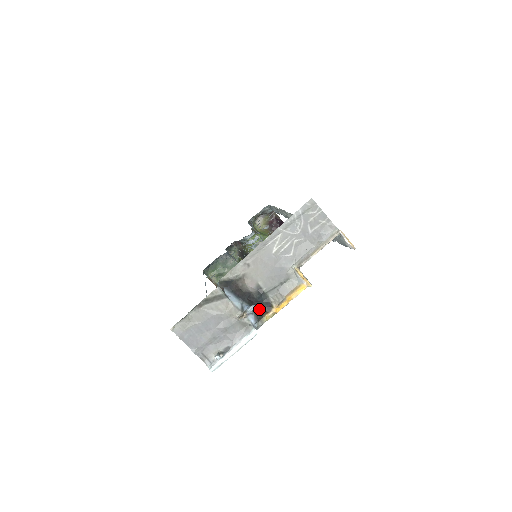
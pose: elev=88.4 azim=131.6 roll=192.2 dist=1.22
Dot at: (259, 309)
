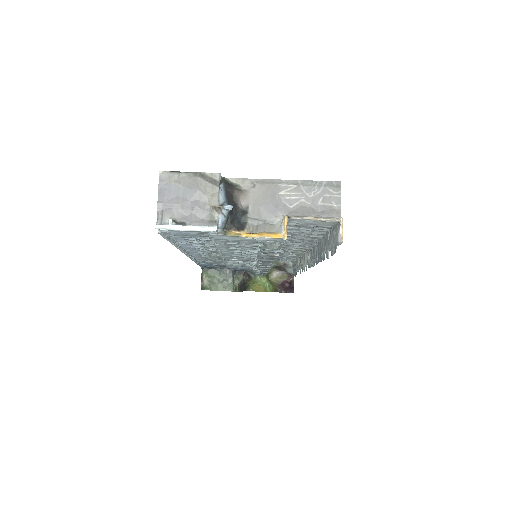
Dot at: (232, 221)
